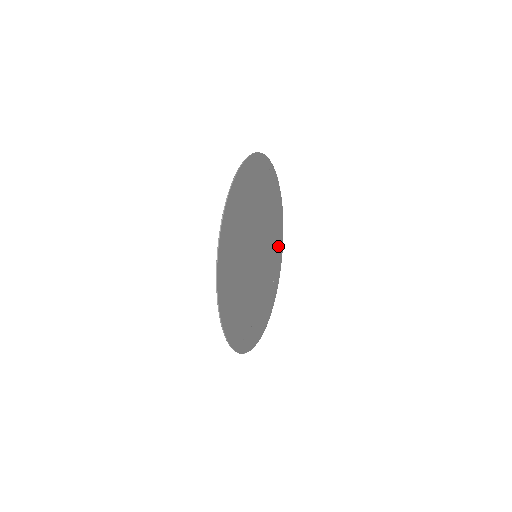
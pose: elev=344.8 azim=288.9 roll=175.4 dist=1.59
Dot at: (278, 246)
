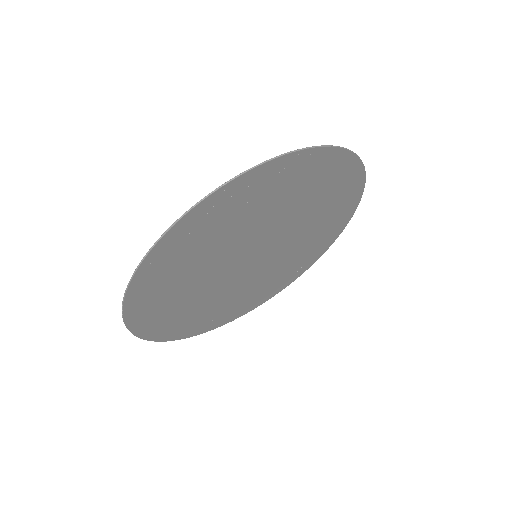
Dot at: (326, 174)
